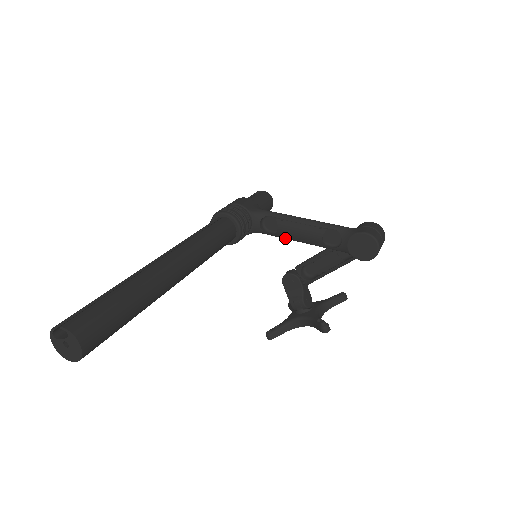
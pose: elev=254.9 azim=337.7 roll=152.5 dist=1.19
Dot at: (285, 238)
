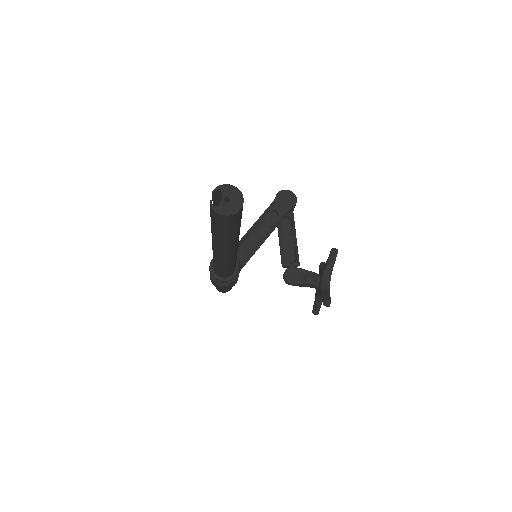
Dot at: (256, 250)
